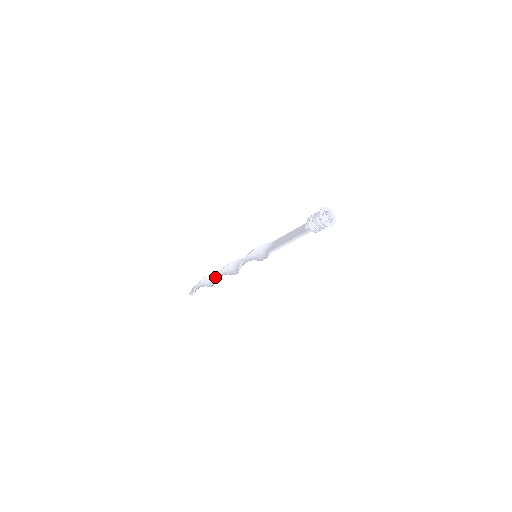
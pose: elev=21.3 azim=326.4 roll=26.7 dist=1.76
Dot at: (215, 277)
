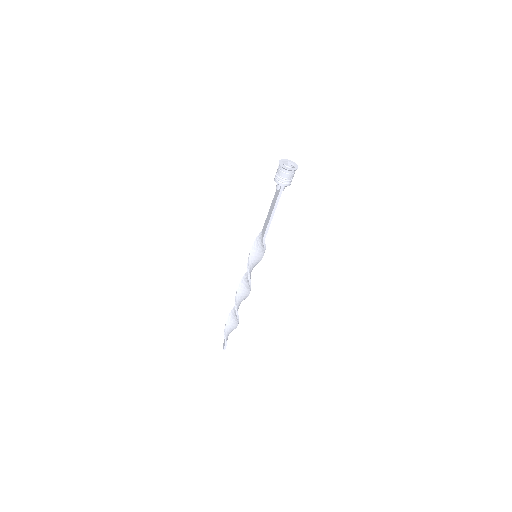
Dot at: (235, 308)
